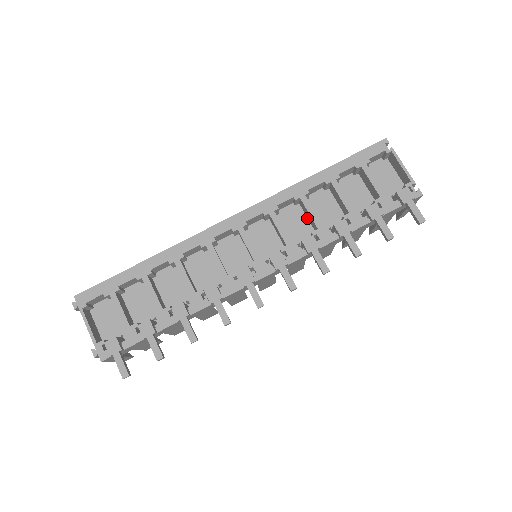
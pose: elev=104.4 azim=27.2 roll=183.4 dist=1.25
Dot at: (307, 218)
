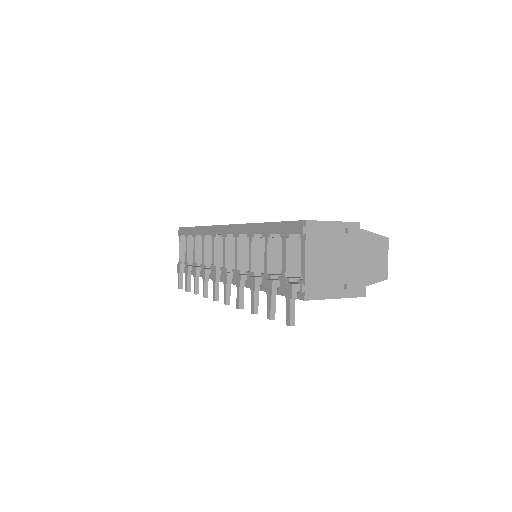
Dot at: (262, 254)
